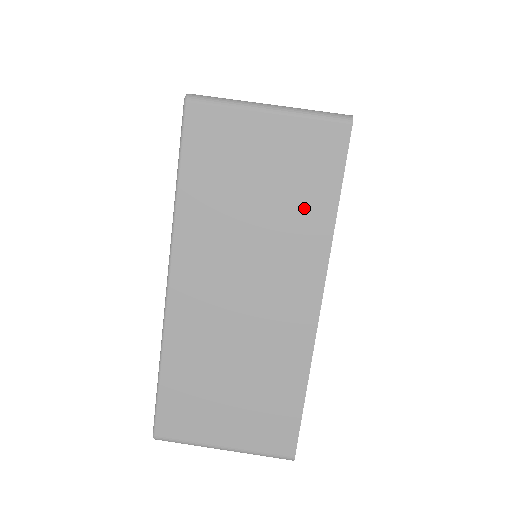
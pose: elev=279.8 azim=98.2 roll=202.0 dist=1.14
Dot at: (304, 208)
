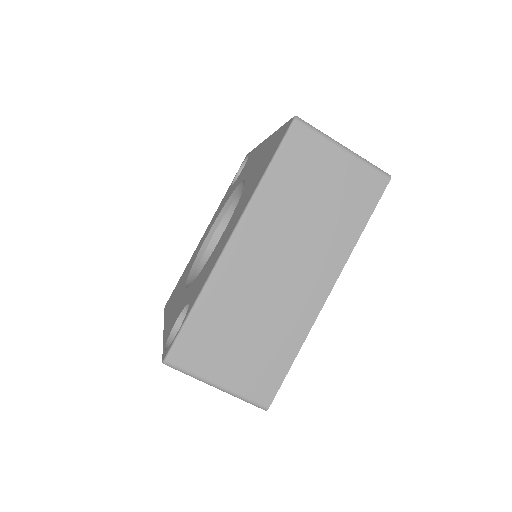
Dot at: occluded
